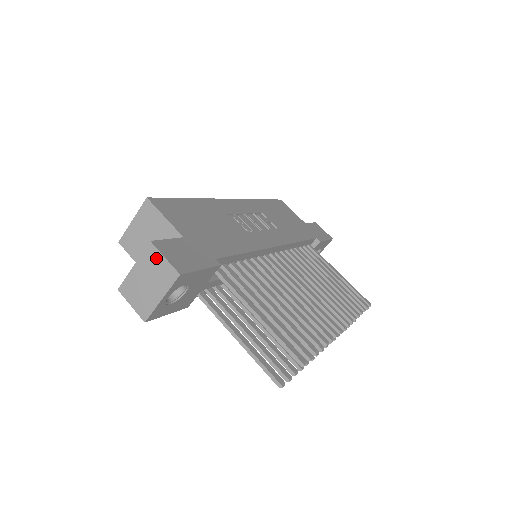
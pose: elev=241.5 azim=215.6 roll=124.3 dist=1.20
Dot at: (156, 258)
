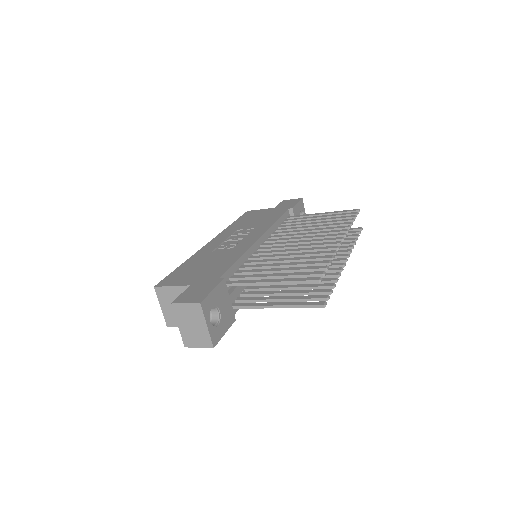
Dot at: (182, 309)
